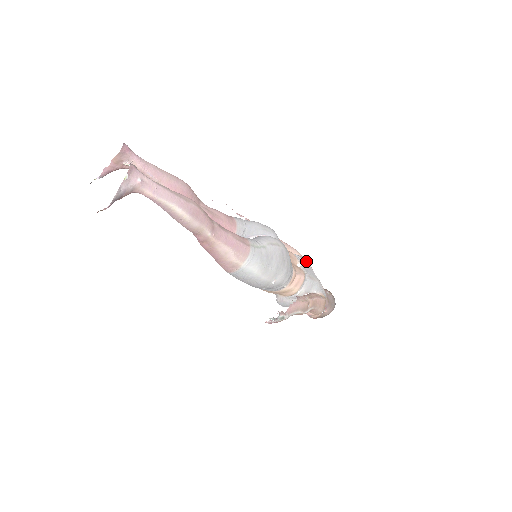
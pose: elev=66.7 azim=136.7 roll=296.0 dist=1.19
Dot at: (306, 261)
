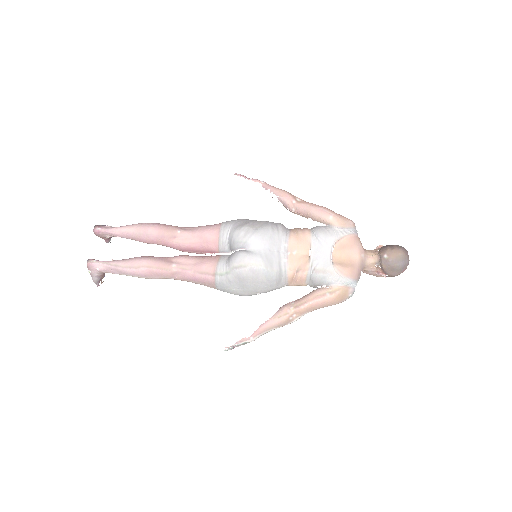
Dot at: (329, 239)
